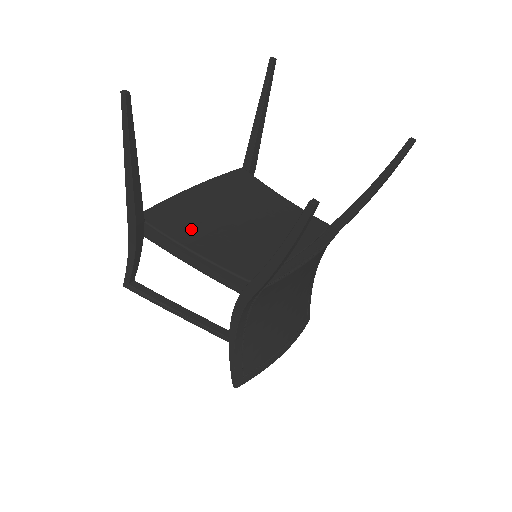
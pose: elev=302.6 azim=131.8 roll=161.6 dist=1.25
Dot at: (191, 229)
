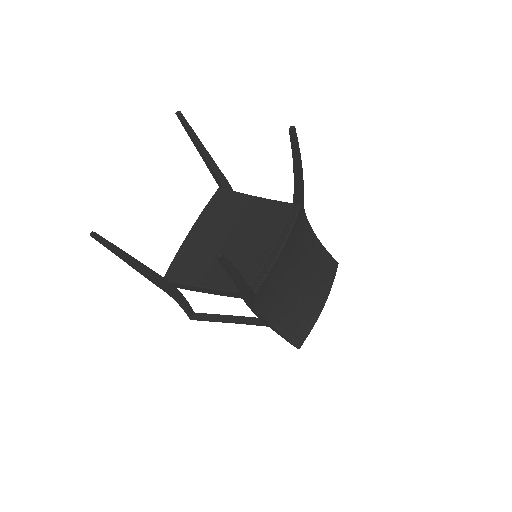
Dot at: (199, 269)
